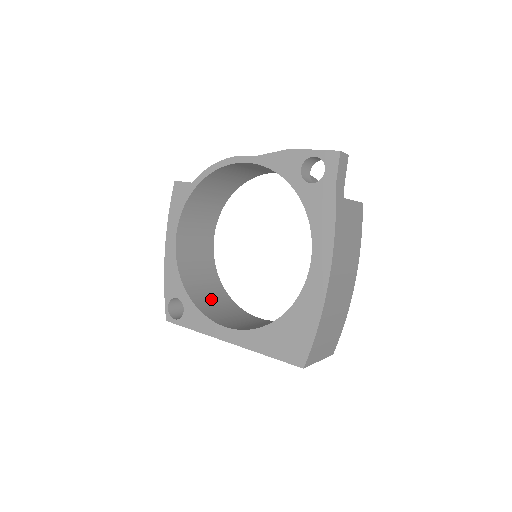
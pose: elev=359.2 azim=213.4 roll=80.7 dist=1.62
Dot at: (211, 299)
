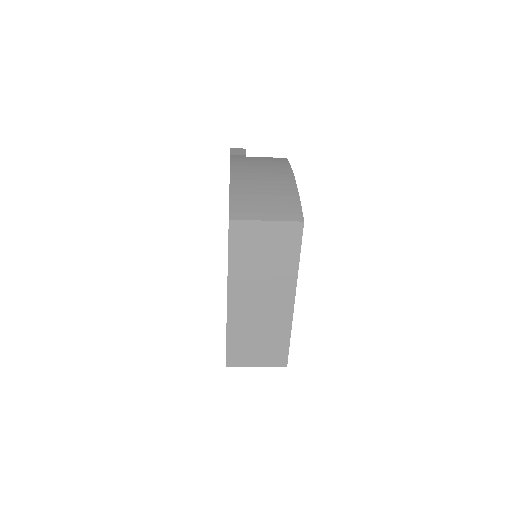
Dot at: occluded
